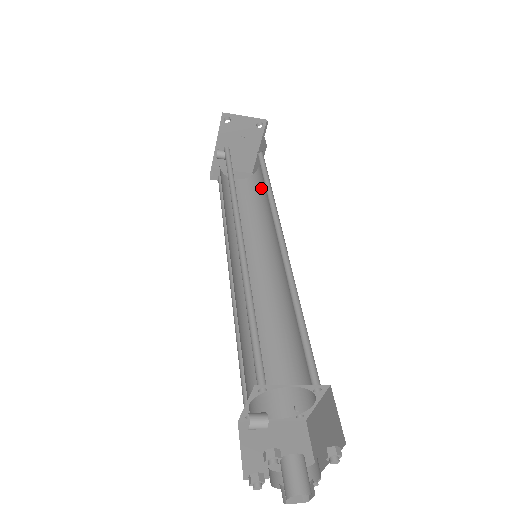
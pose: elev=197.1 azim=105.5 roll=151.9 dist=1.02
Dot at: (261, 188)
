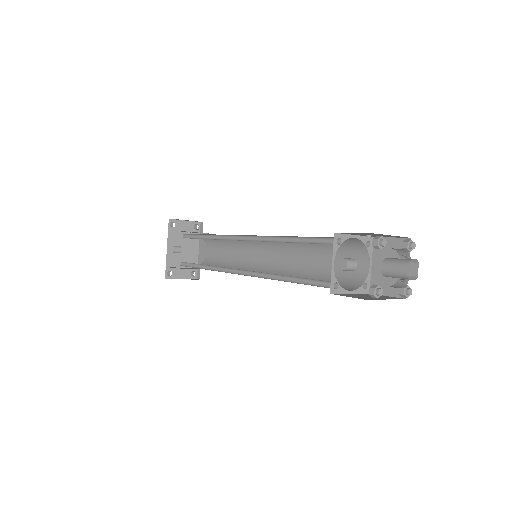
Dot at: (219, 257)
